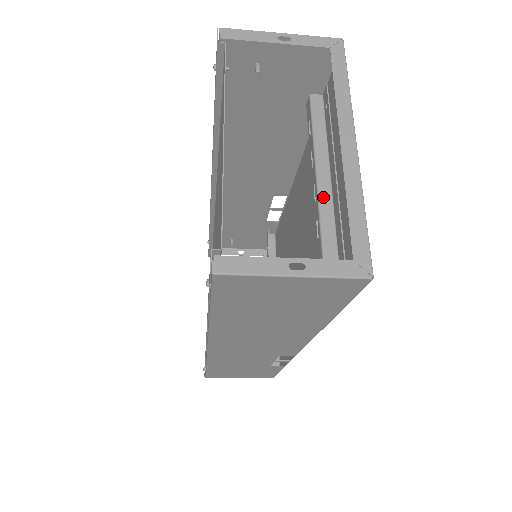
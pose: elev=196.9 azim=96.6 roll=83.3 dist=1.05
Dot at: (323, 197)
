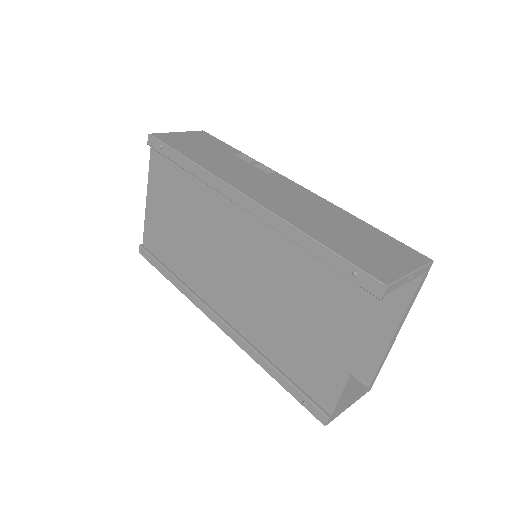
Dot at: occluded
